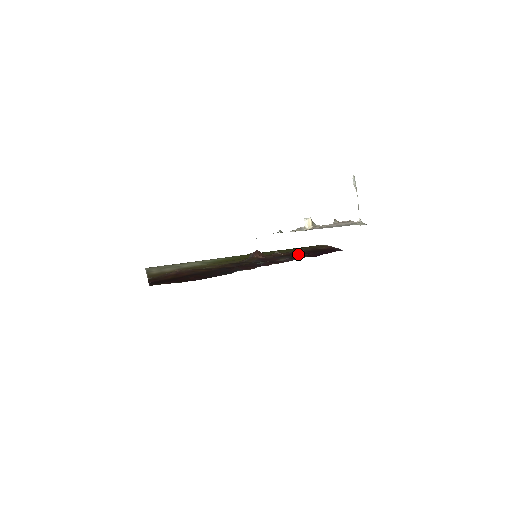
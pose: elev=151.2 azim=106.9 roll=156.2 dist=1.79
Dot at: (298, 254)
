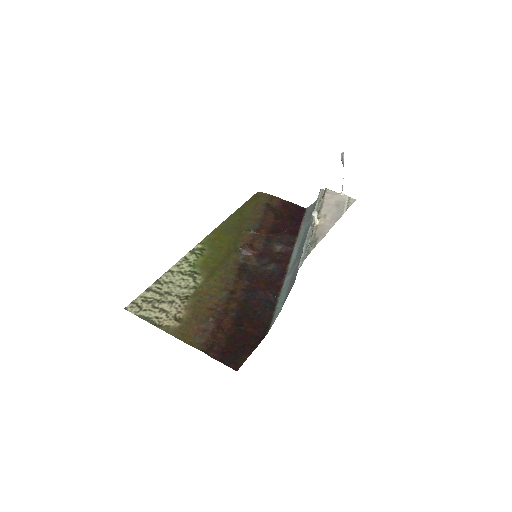
Dot at: (284, 235)
